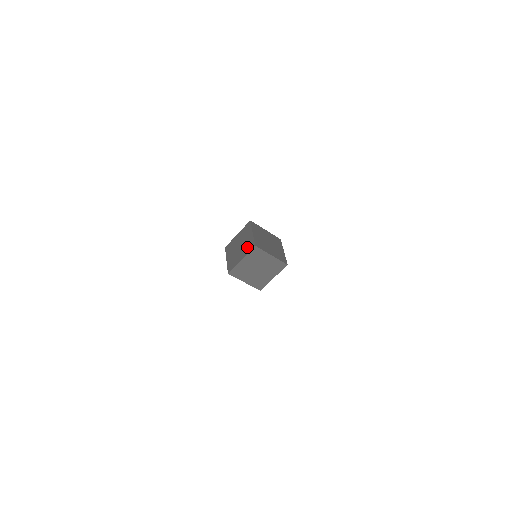
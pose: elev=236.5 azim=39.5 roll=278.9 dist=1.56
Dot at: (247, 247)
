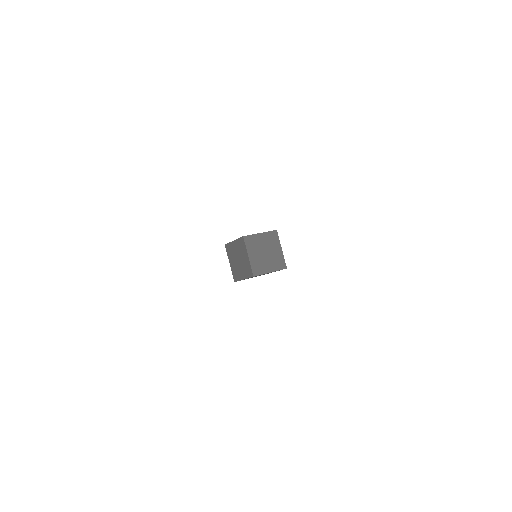
Dot at: (246, 270)
